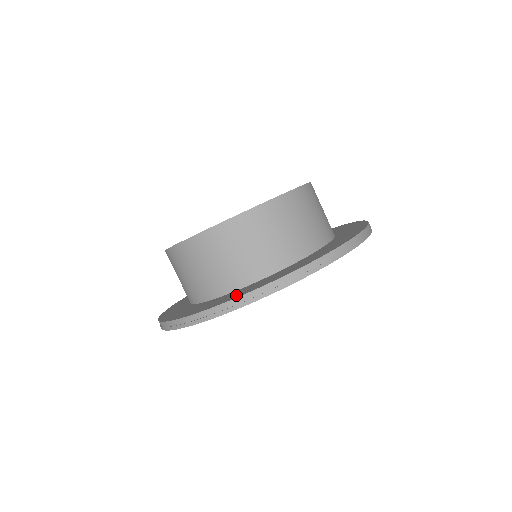
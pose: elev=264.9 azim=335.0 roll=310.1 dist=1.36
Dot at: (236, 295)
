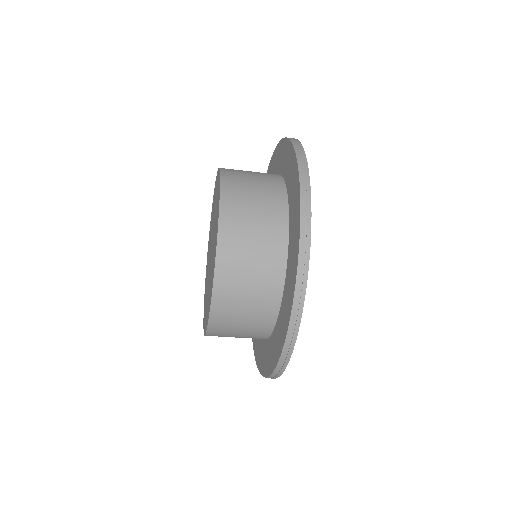
Dot at: (287, 309)
